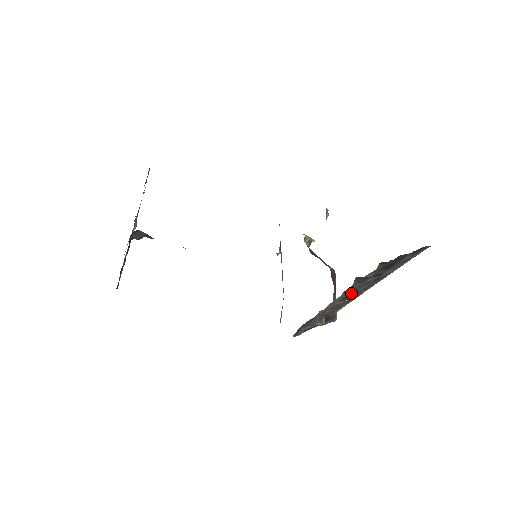
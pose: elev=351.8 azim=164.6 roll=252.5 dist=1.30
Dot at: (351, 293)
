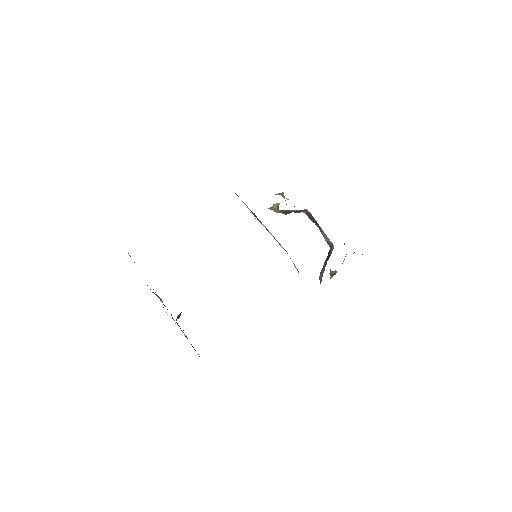
Dot at: occluded
